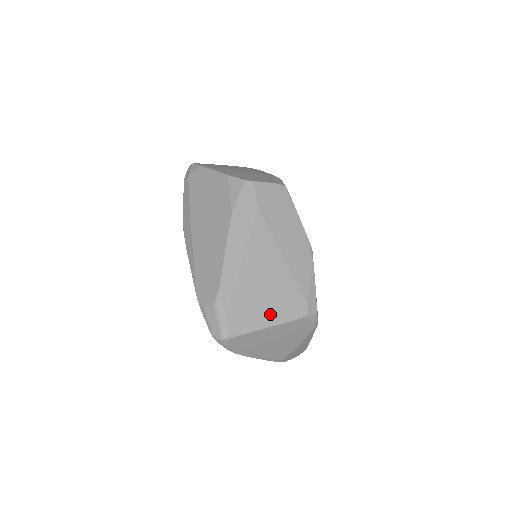
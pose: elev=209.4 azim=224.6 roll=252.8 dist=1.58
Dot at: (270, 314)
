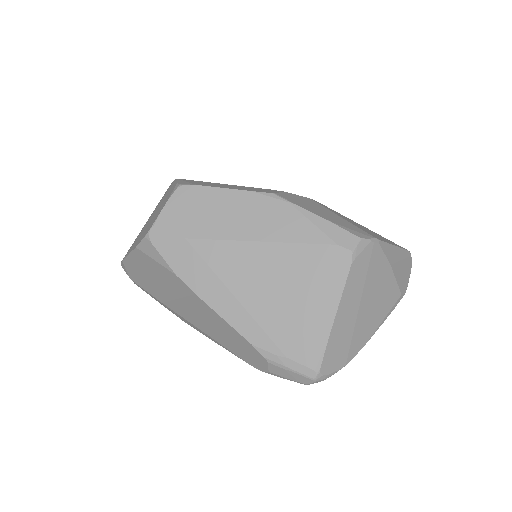
Dot at: (321, 302)
